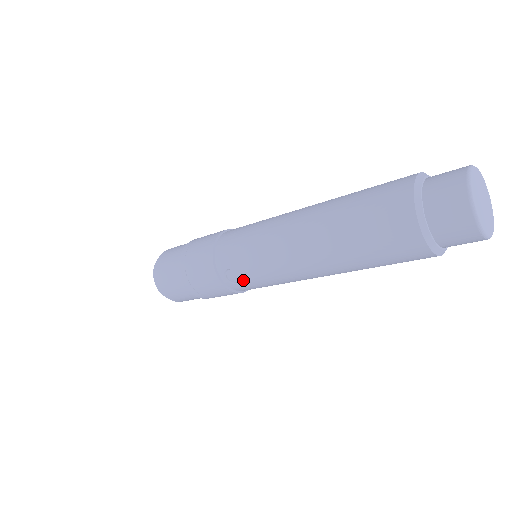
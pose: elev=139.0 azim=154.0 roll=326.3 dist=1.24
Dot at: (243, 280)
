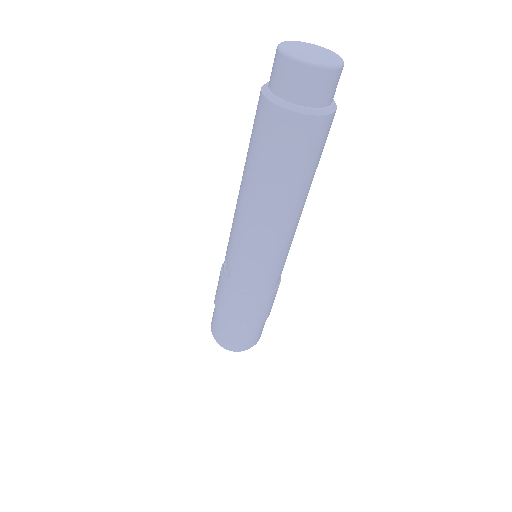
Dot at: (230, 264)
